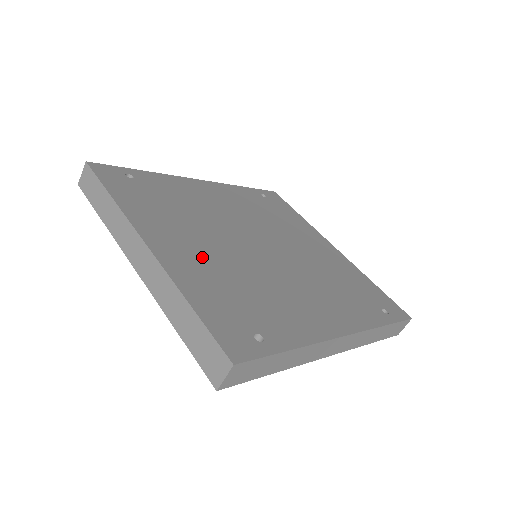
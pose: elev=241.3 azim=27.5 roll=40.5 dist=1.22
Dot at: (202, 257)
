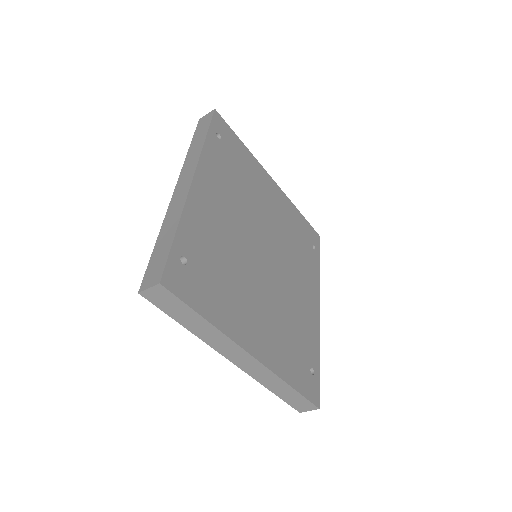
Dot at: (267, 325)
